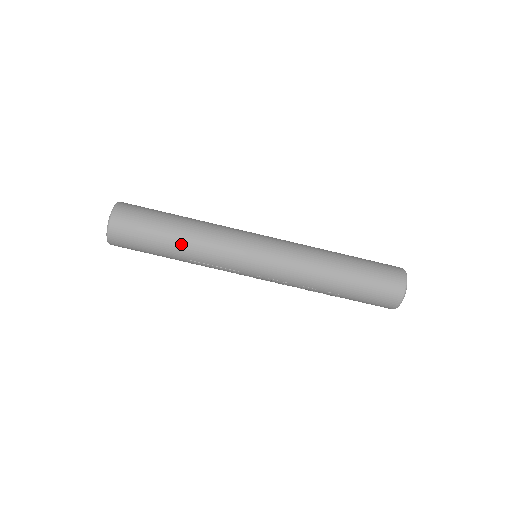
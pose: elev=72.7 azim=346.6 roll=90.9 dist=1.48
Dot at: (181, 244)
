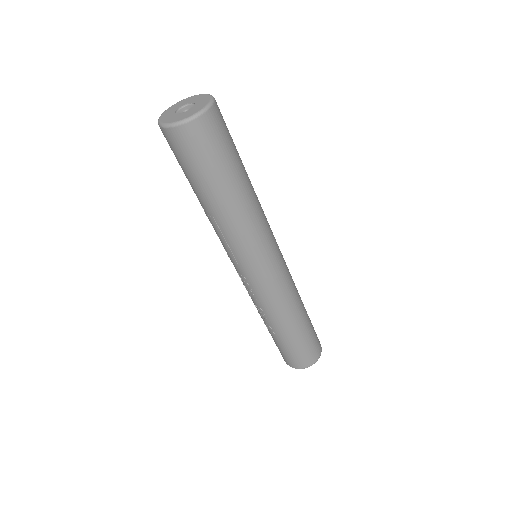
Dot at: (228, 204)
